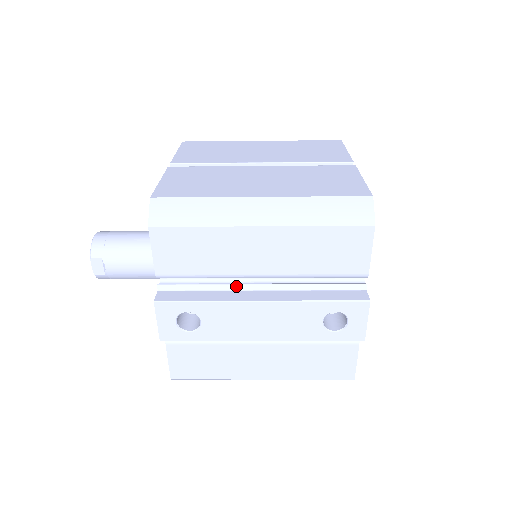
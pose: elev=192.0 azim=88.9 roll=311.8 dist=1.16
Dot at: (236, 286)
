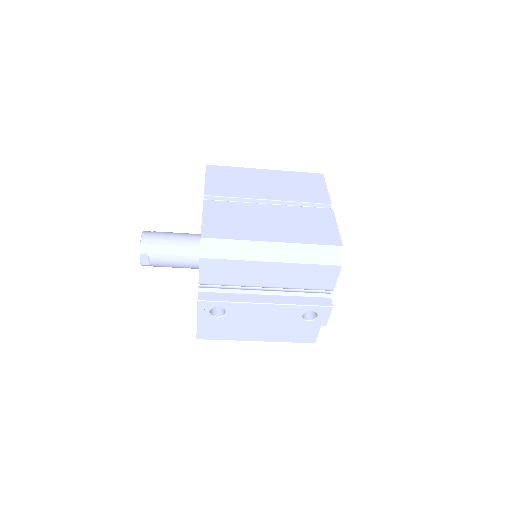
Dot at: (250, 291)
